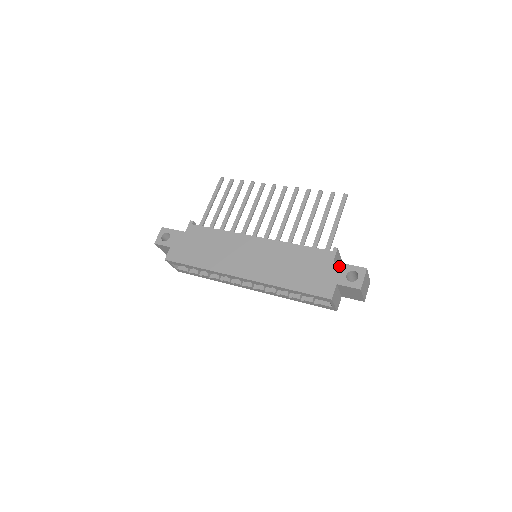
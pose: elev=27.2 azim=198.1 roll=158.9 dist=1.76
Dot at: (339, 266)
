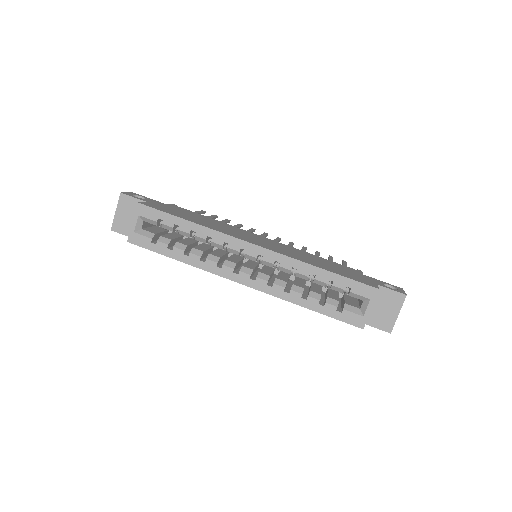
Dot at: (372, 278)
